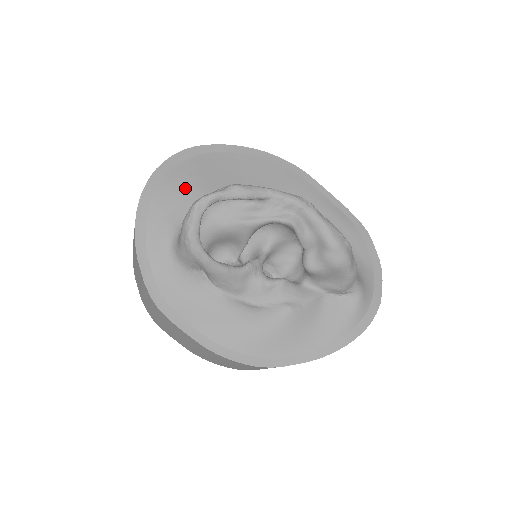
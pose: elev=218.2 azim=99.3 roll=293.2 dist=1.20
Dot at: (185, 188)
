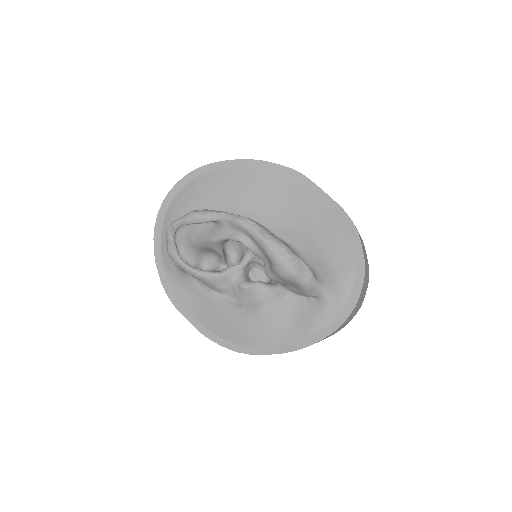
Dot at: (186, 206)
